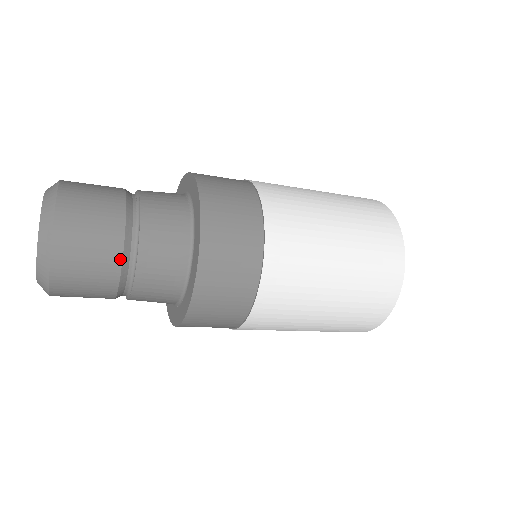
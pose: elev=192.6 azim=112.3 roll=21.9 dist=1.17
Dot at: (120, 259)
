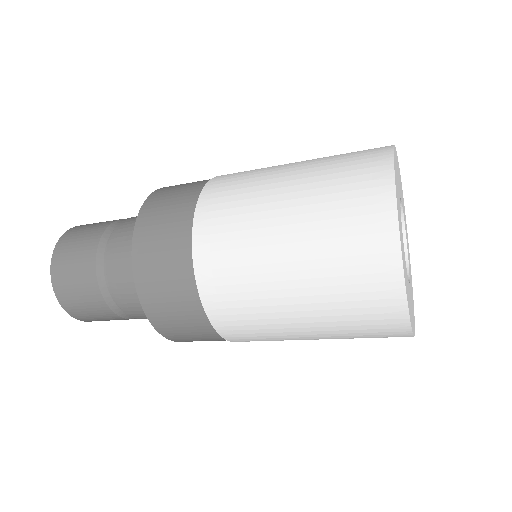
Dot at: (95, 273)
